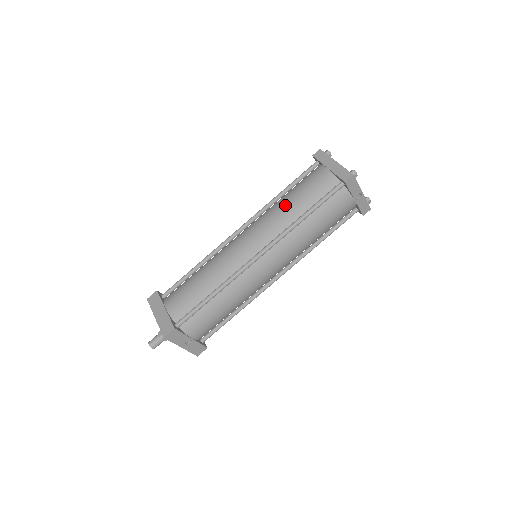
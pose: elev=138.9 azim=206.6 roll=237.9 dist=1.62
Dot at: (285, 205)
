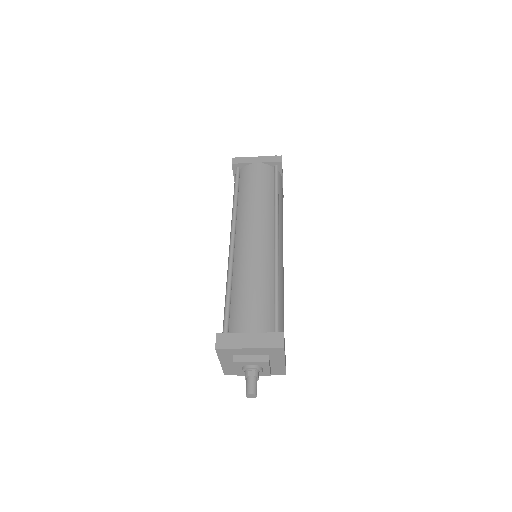
Dot at: (255, 198)
